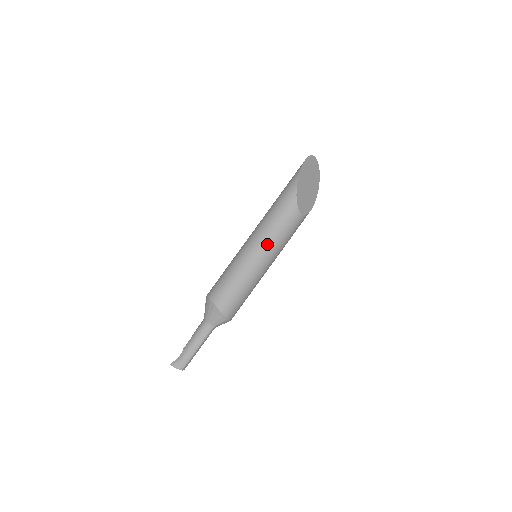
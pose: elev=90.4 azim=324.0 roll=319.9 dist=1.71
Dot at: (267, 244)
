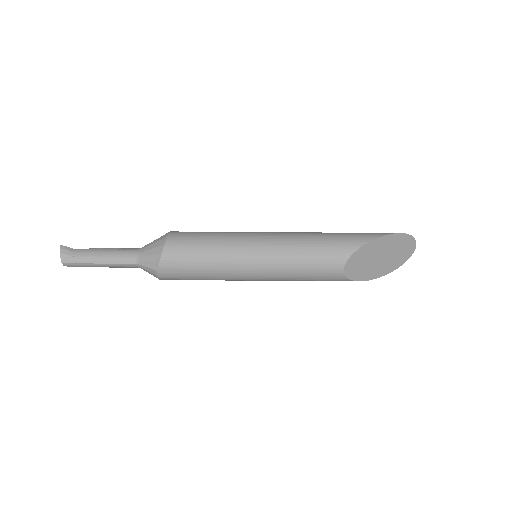
Dot at: (279, 254)
